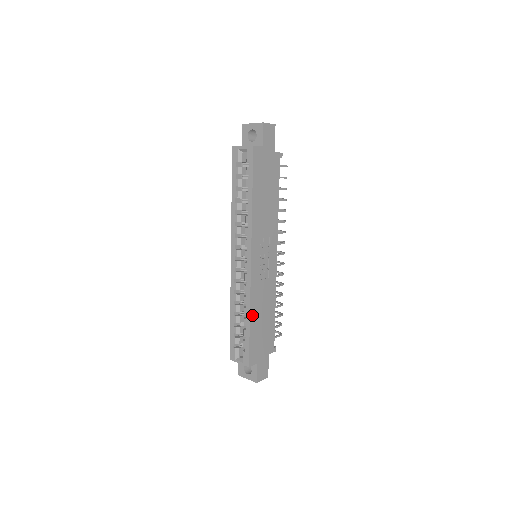
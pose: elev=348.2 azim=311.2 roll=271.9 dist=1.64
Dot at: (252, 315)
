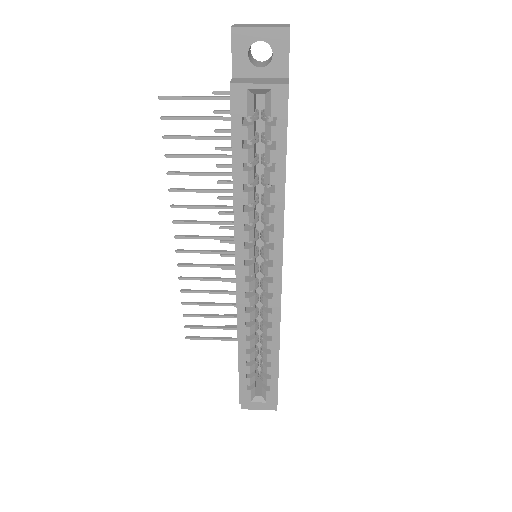
Dot at: (279, 345)
